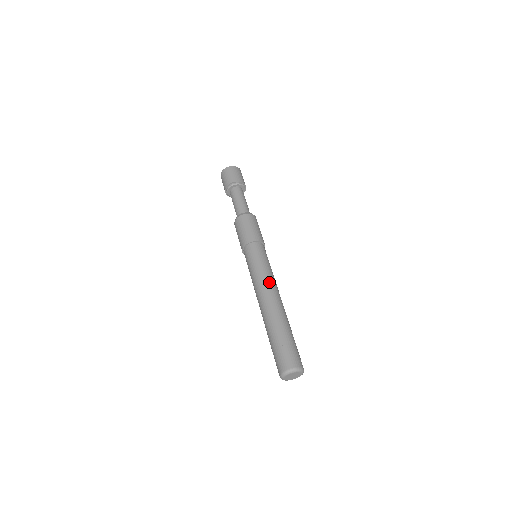
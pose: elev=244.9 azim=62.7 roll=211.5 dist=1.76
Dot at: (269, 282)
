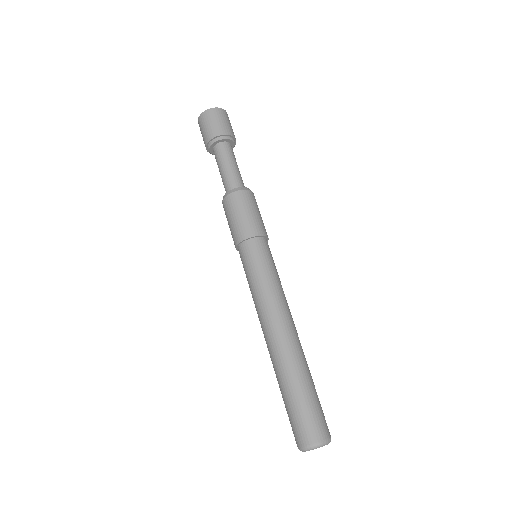
Dot at: (278, 304)
